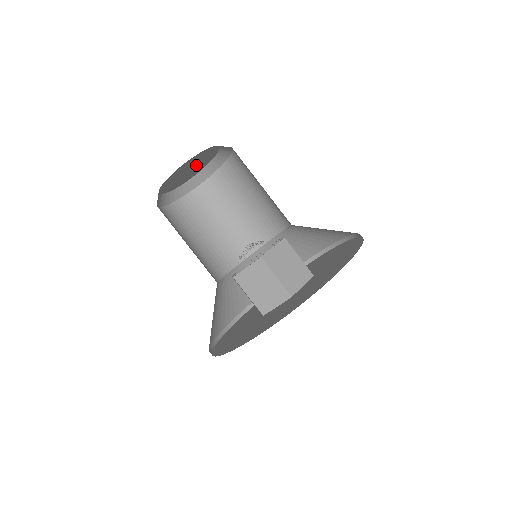
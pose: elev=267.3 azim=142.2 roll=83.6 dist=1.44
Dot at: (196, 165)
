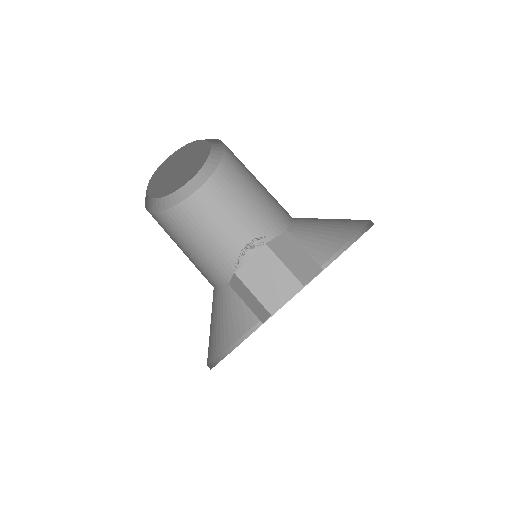
Dot at: (186, 165)
